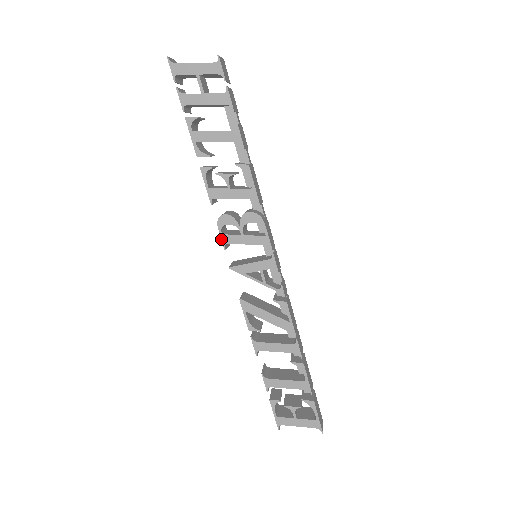
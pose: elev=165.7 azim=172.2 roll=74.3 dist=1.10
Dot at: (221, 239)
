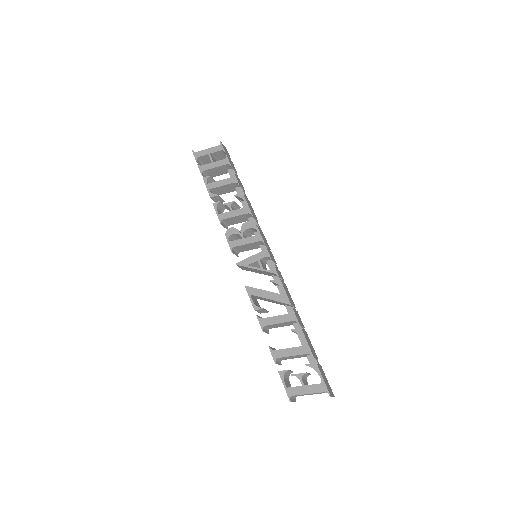
Dot at: (229, 245)
